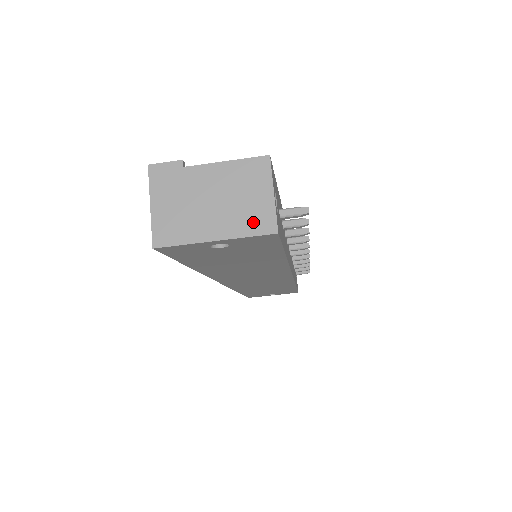
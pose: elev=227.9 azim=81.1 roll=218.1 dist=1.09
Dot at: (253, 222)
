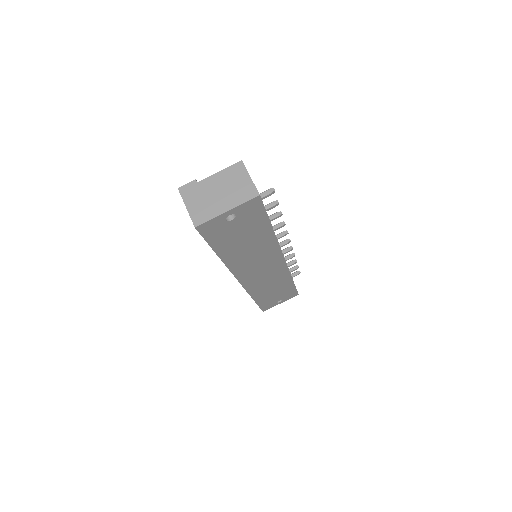
Dot at: (245, 195)
